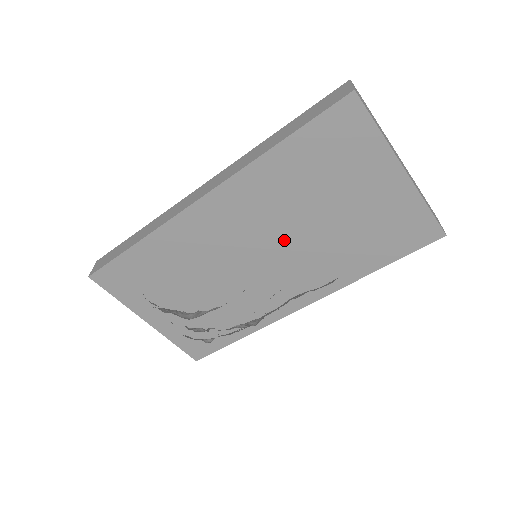
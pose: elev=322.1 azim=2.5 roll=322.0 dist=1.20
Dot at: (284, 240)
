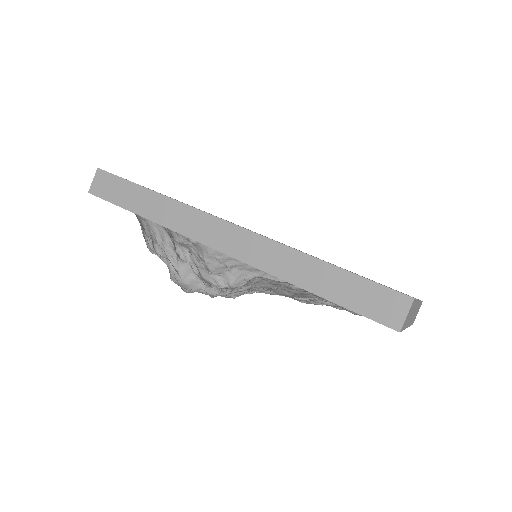
Dot at: occluded
